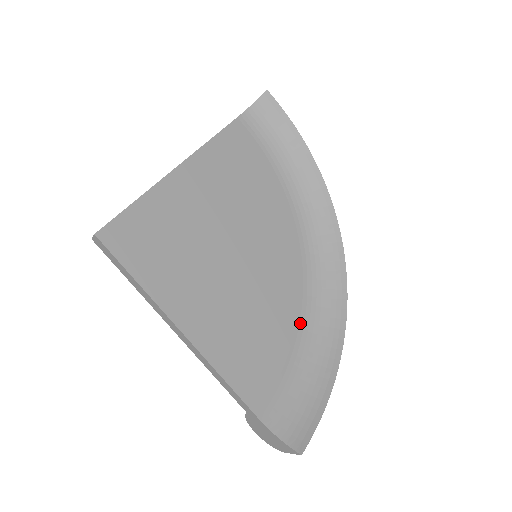
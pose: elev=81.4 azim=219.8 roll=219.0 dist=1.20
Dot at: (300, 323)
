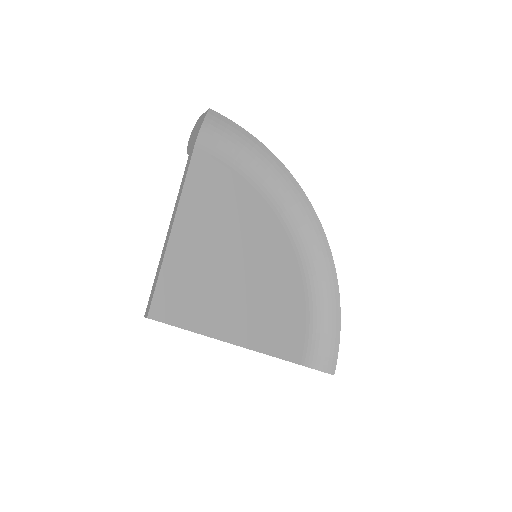
Dot at: (304, 288)
